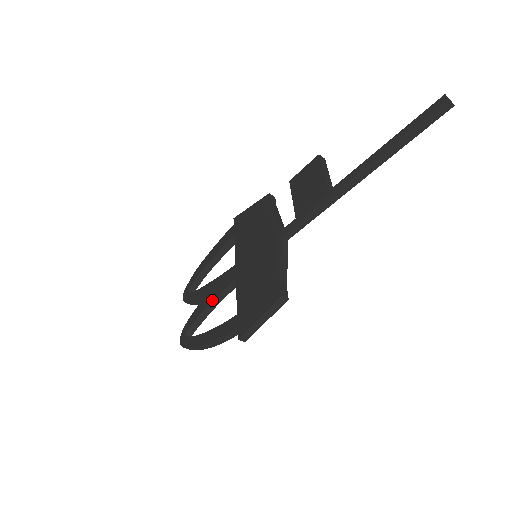
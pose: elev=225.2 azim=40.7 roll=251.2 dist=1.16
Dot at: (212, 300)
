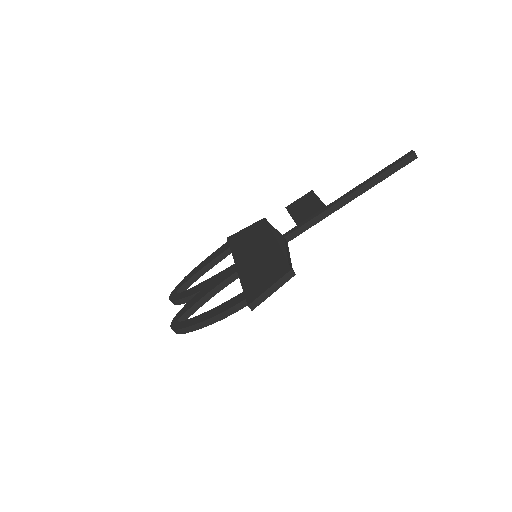
Dot at: (210, 290)
